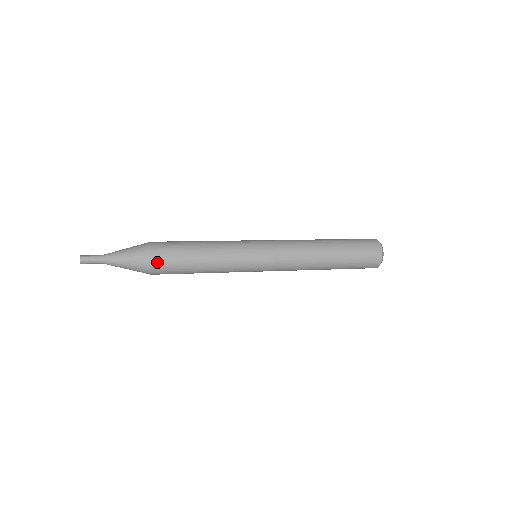
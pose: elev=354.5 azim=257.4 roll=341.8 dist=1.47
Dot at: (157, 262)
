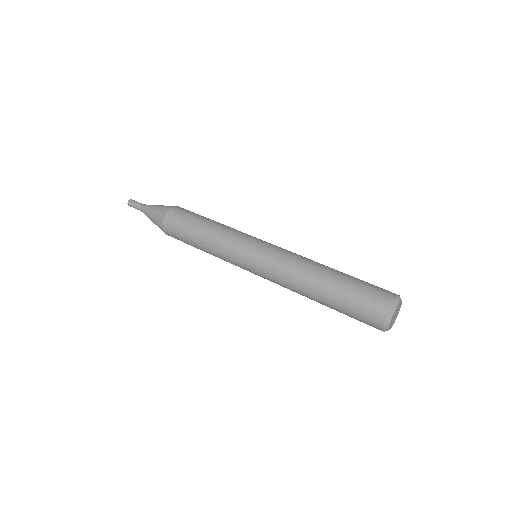
Dot at: occluded
